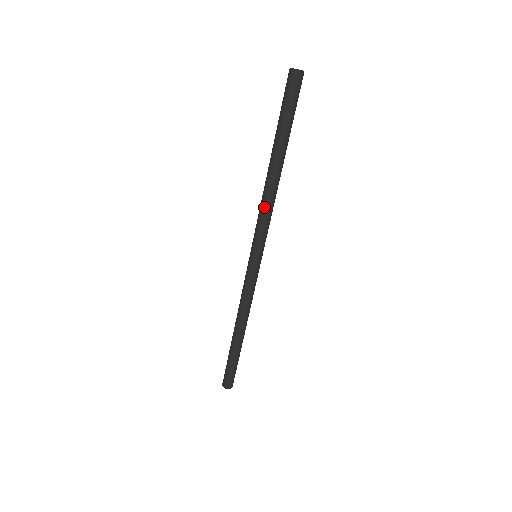
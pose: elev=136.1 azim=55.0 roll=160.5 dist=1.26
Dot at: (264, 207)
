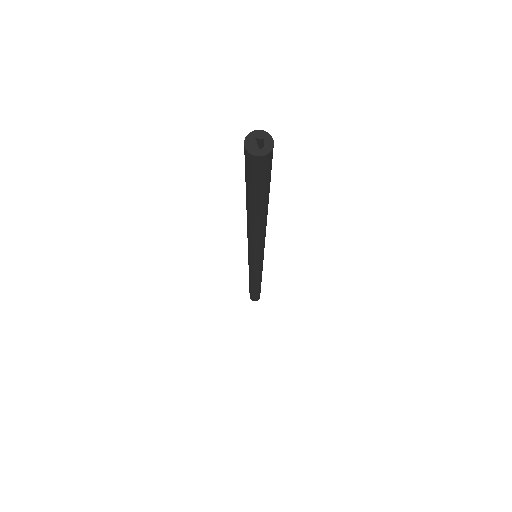
Dot at: (249, 240)
